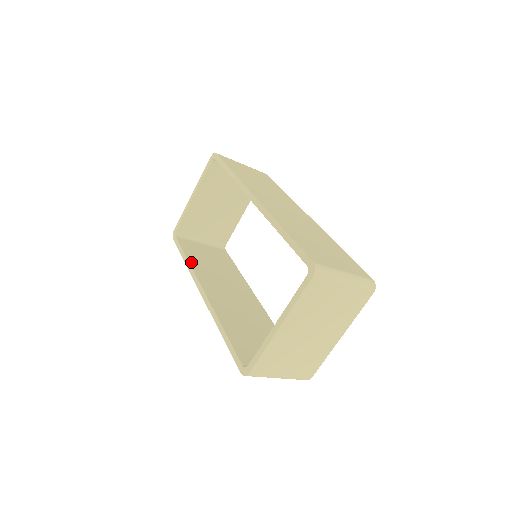
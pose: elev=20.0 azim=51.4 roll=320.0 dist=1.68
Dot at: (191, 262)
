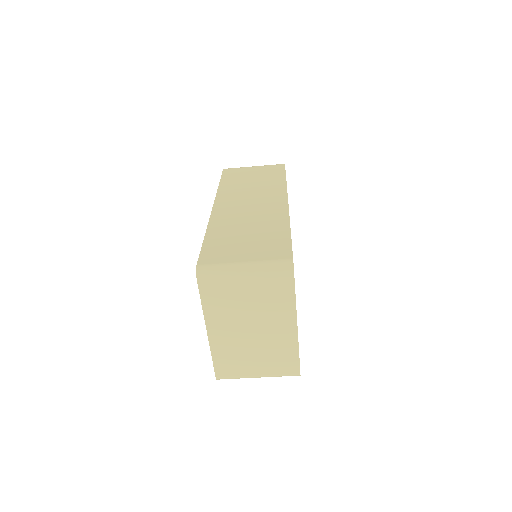
Dot at: occluded
